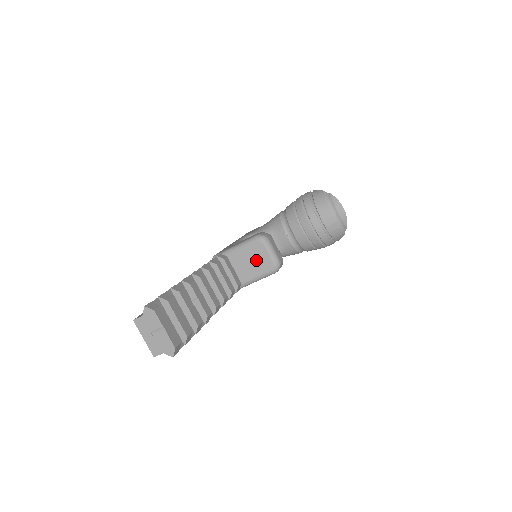
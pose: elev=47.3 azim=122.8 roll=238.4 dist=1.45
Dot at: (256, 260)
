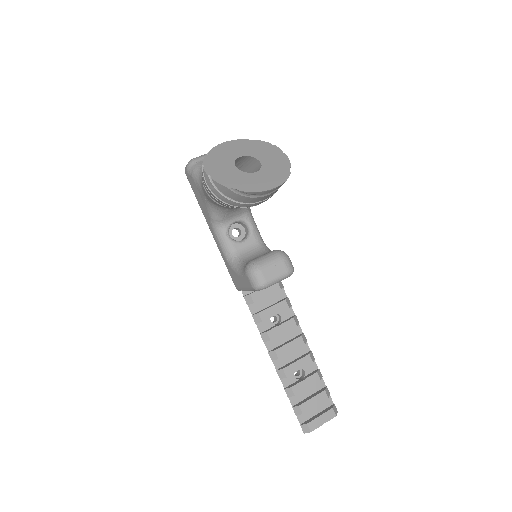
Dot at: occluded
